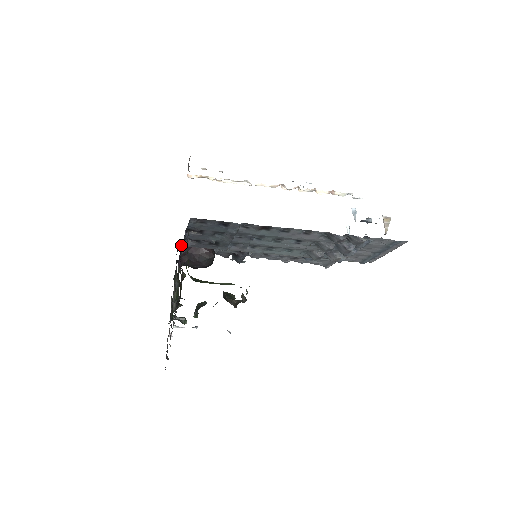
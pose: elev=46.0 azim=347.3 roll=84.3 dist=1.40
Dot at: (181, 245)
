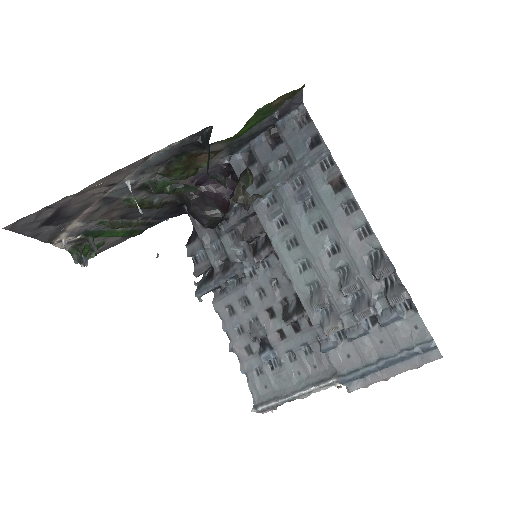
Dot at: occluded
